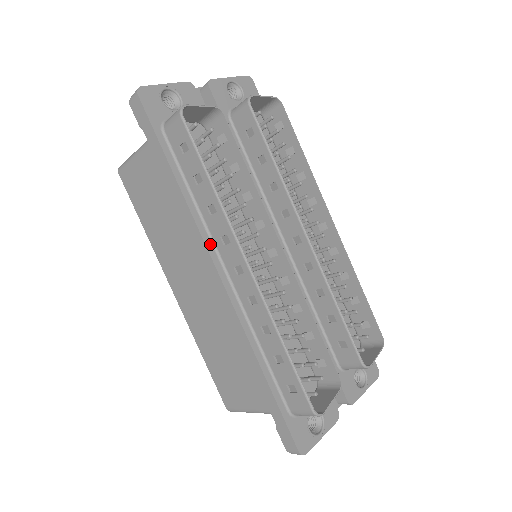
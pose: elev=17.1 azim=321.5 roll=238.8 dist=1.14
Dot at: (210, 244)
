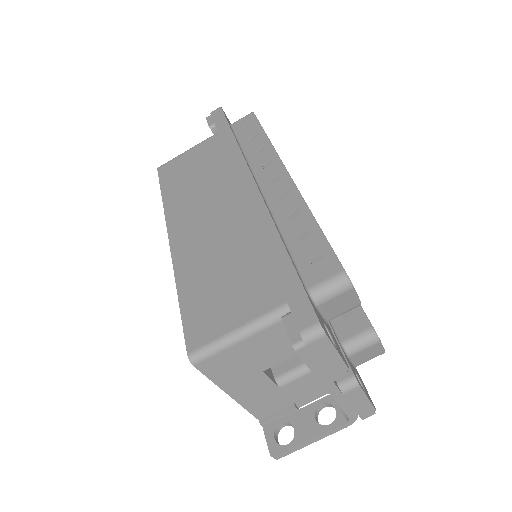
Dot at: (250, 169)
